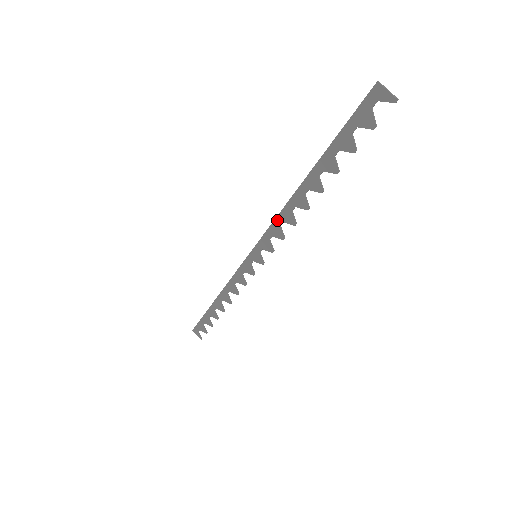
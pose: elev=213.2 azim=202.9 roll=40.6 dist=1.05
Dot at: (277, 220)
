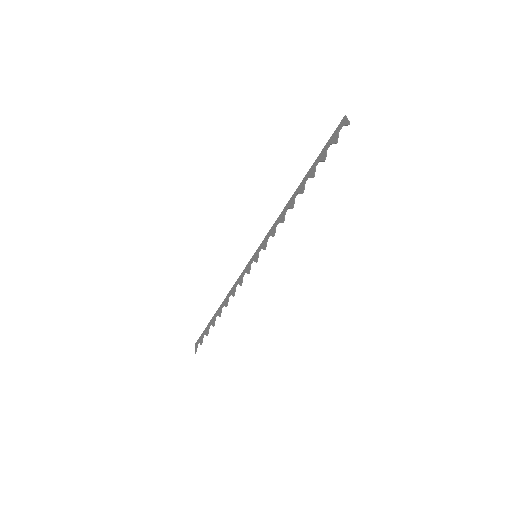
Dot at: (276, 221)
